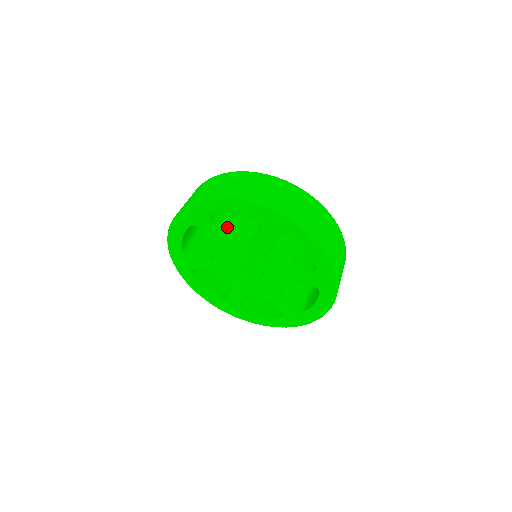
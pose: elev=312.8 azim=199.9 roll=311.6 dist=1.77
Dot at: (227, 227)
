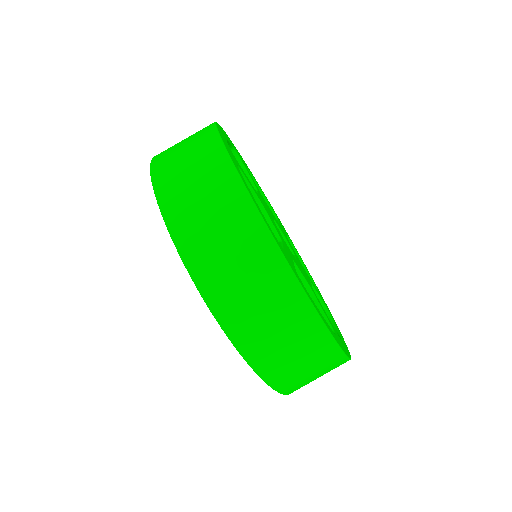
Dot at: occluded
